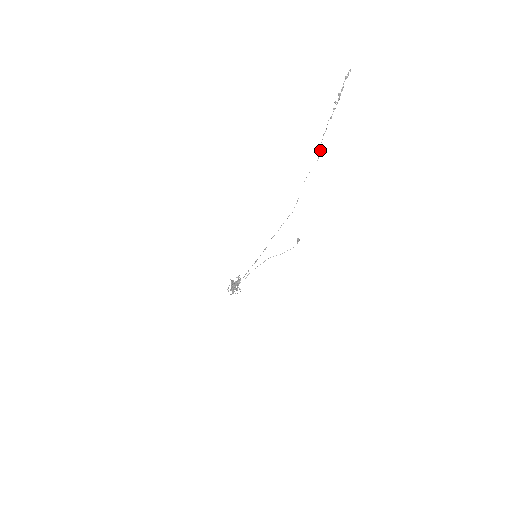
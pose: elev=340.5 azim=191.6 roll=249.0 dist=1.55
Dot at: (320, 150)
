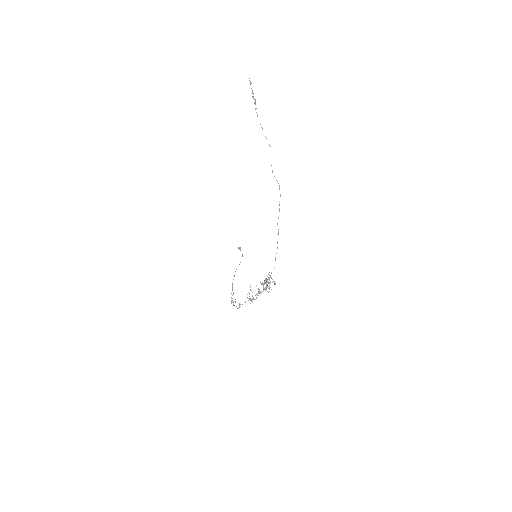
Dot at: occluded
